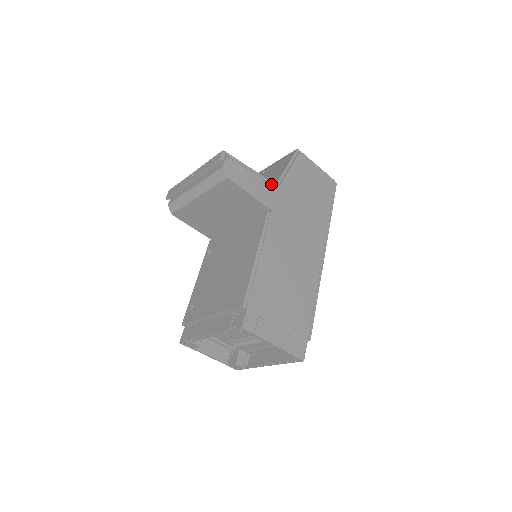
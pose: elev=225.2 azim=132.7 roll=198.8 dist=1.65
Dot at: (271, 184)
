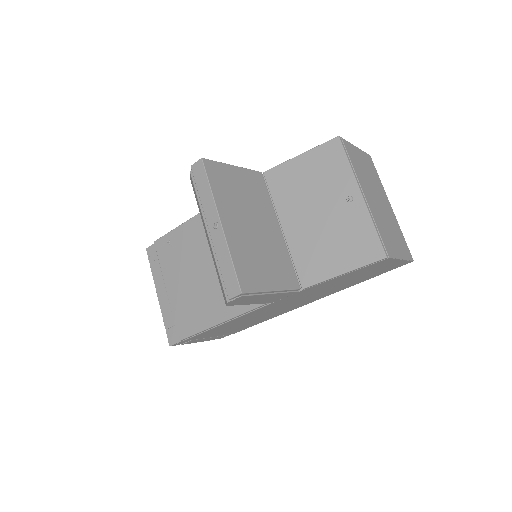
Dot at: (295, 290)
